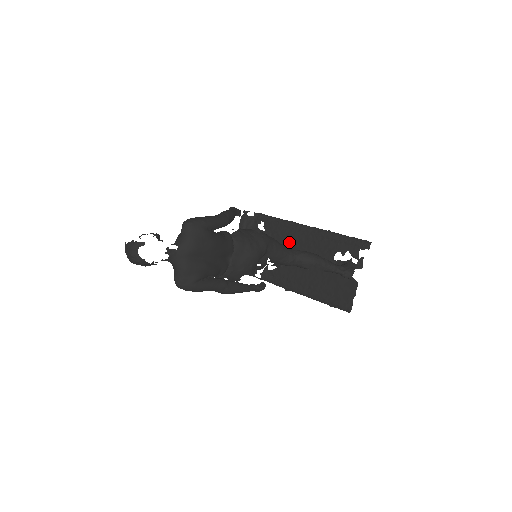
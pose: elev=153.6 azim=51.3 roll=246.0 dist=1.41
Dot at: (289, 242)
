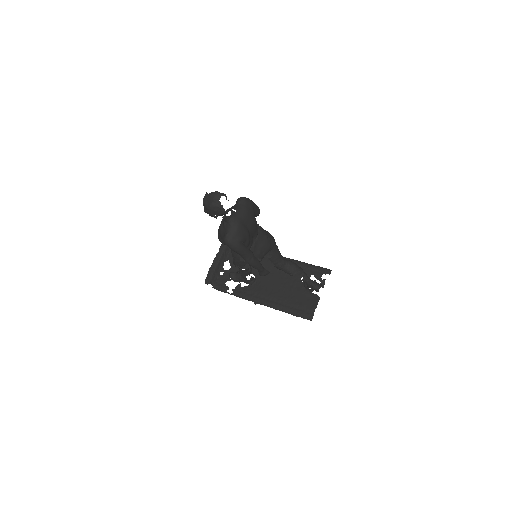
Dot at: (263, 266)
